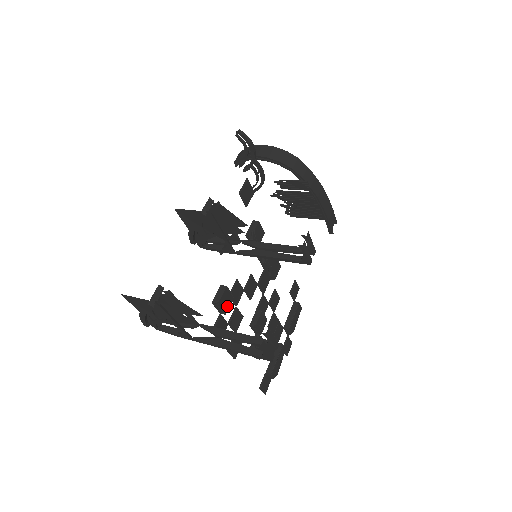
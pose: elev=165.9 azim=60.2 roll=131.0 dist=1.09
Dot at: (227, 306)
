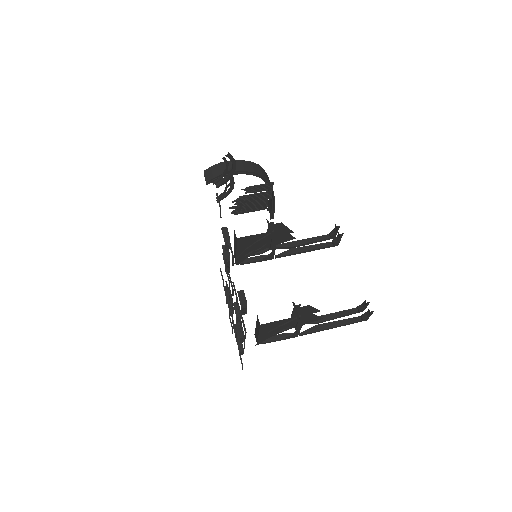
Dot at: occluded
